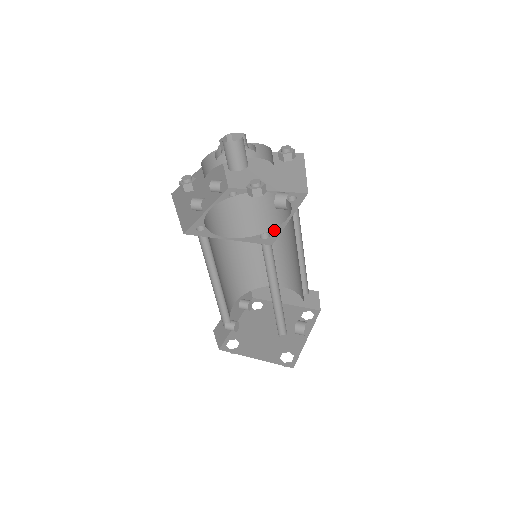
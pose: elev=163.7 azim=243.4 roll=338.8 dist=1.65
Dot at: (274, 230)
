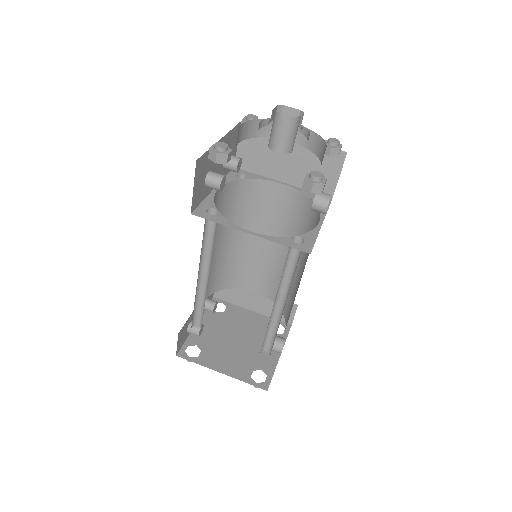
Dot at: (307, 235)
